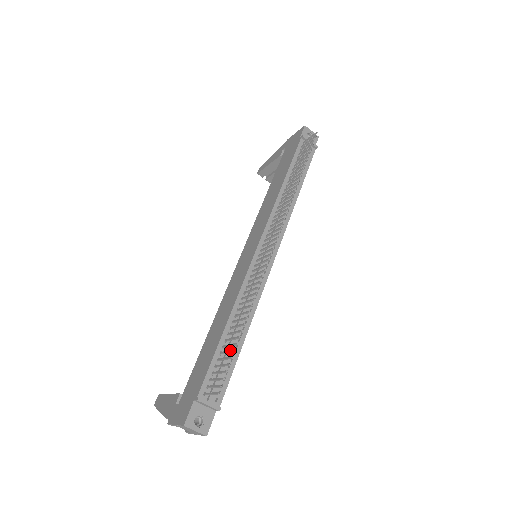
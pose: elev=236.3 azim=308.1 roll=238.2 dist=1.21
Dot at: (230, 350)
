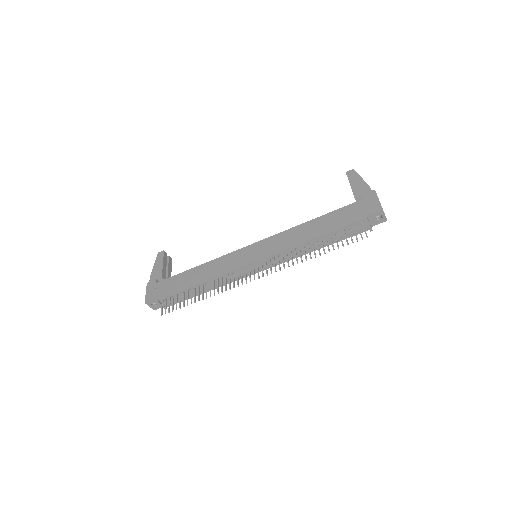
Dot at: (184, 302)
